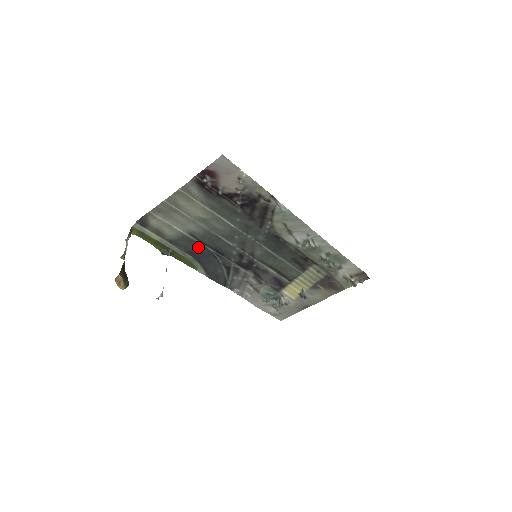
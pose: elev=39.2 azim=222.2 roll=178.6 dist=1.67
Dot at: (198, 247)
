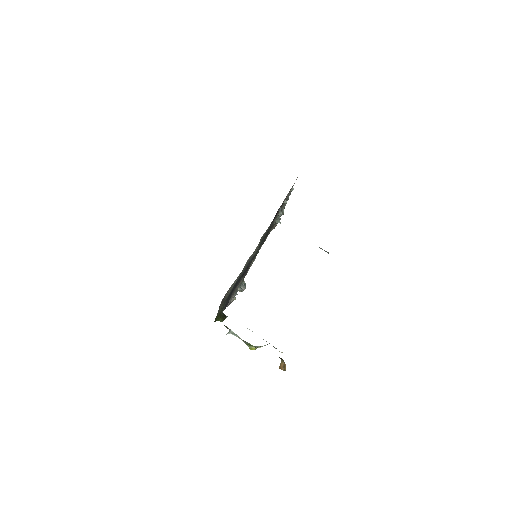
Dot at: (233, 287)
